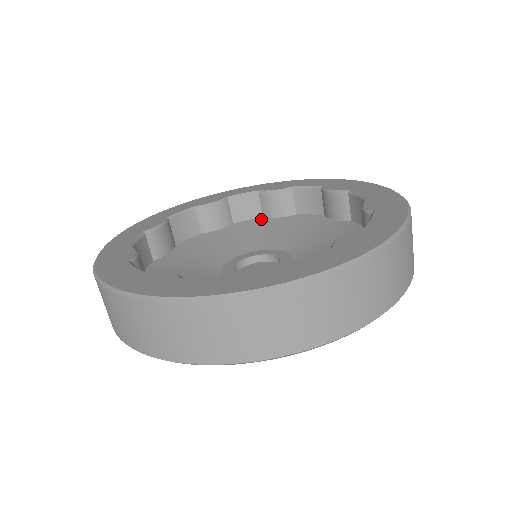
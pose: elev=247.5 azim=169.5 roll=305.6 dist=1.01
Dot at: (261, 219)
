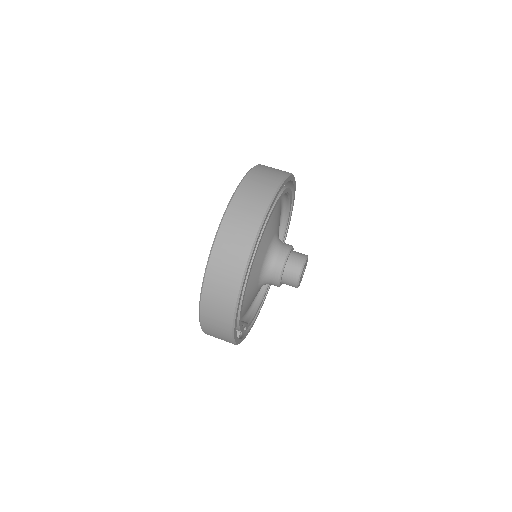
Dot at: occluded
